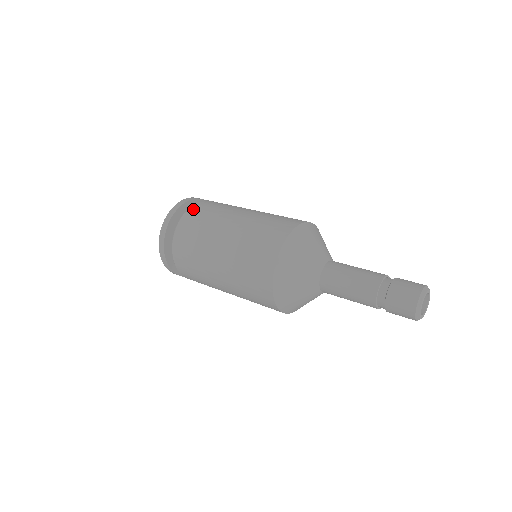
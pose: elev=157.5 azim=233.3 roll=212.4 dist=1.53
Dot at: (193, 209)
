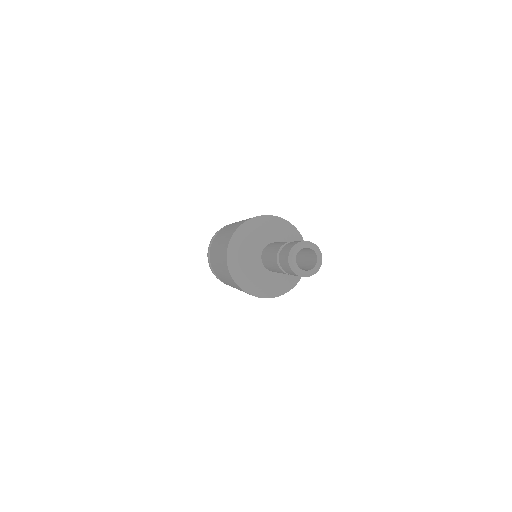
Dot at: (217, 234)
